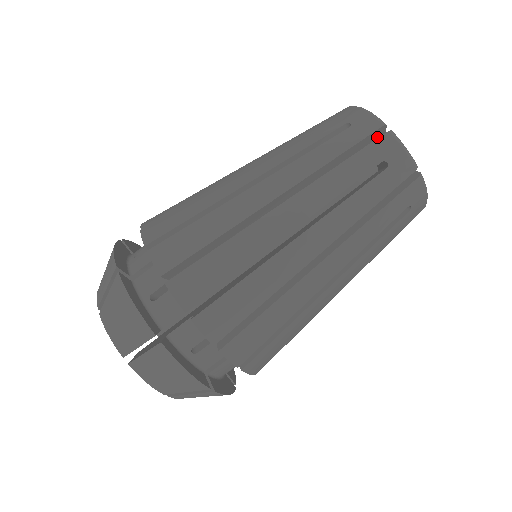
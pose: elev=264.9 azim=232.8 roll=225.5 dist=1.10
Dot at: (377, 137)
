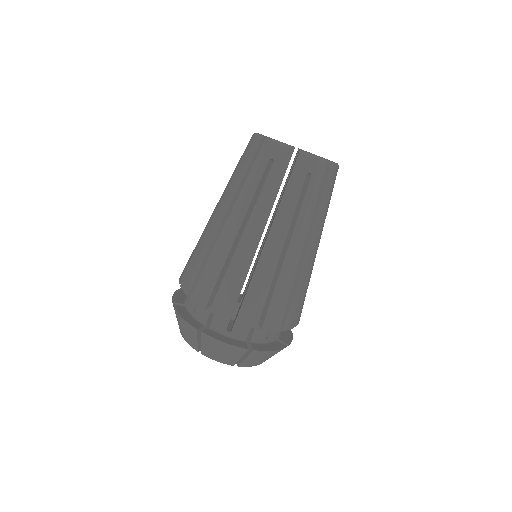
Dot at: occluded
